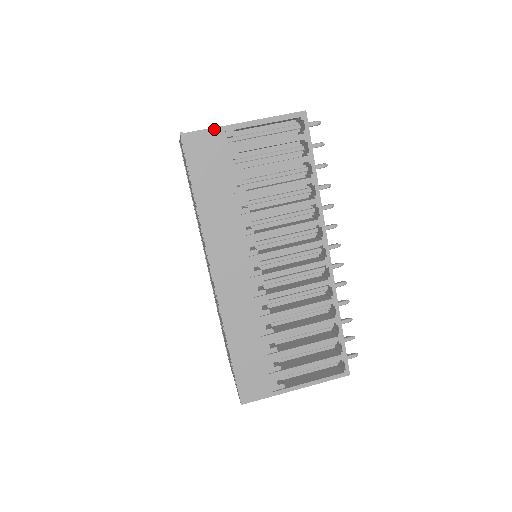
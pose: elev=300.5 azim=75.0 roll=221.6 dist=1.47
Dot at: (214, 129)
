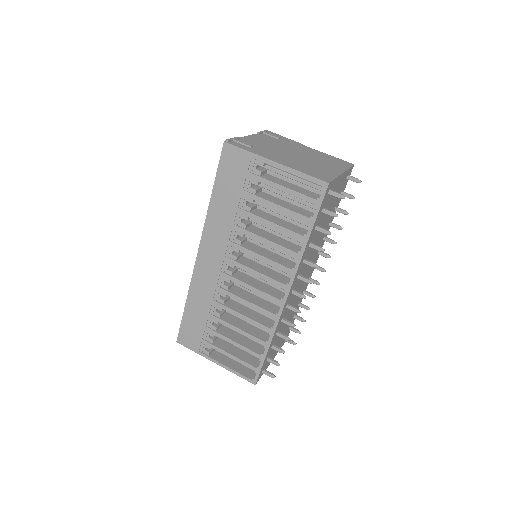
Dot at: (250, 153)
